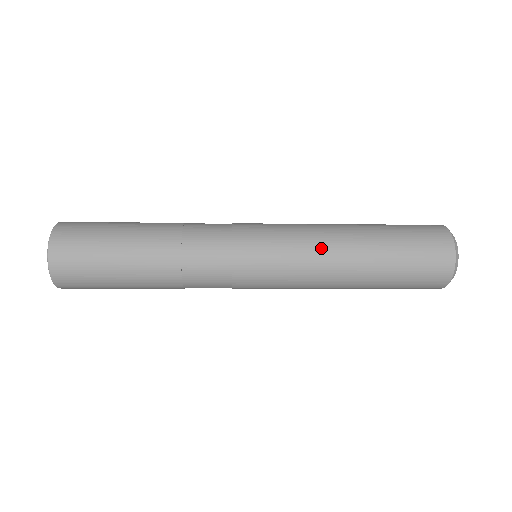
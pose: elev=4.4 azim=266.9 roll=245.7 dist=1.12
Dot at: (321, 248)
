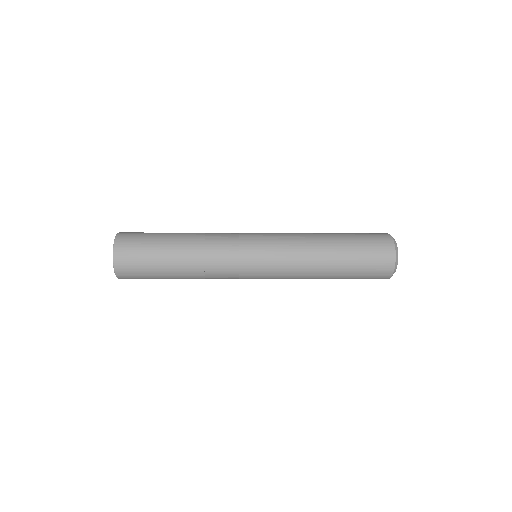
Dot at: (301, 243)
